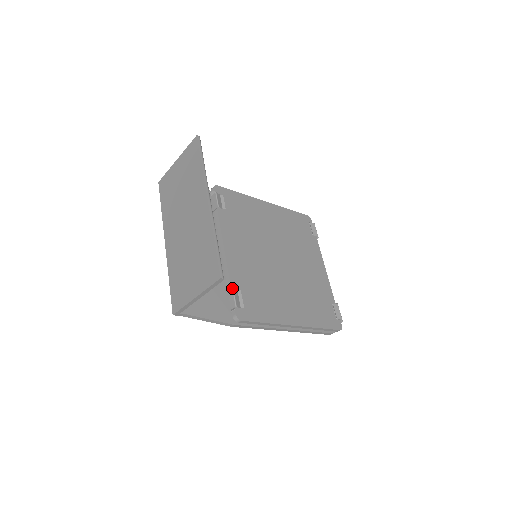
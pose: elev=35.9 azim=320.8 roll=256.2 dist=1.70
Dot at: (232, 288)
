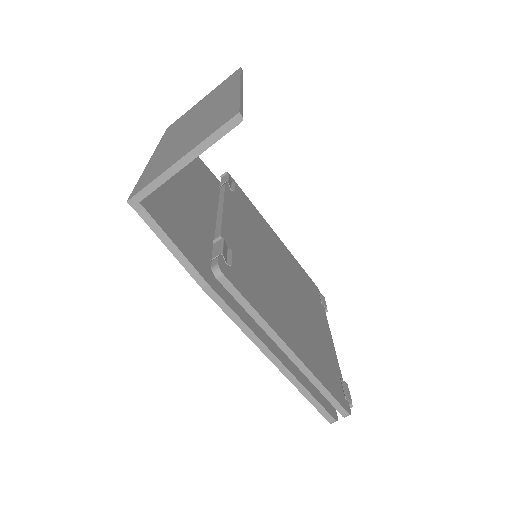
Dot at: (222, 238)
